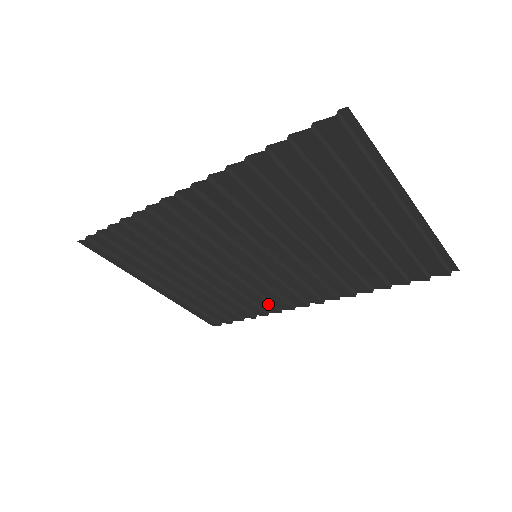
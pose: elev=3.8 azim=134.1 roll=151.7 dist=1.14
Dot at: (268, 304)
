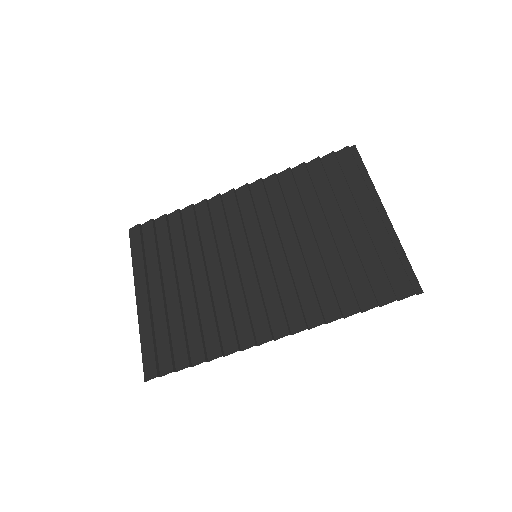
Dot at: (233, 332)
